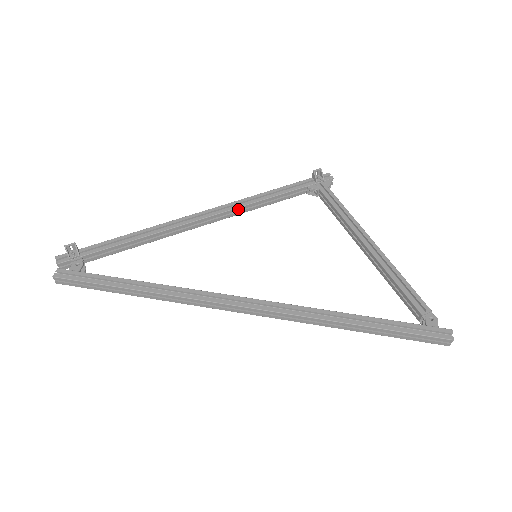
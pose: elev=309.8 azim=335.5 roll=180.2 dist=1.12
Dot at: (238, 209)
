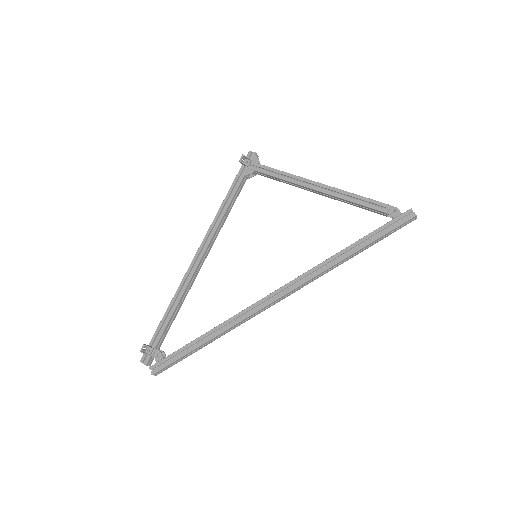
Dot at: (216, 232)
